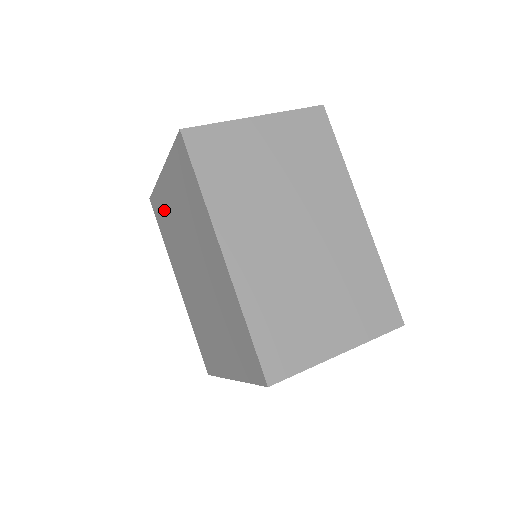
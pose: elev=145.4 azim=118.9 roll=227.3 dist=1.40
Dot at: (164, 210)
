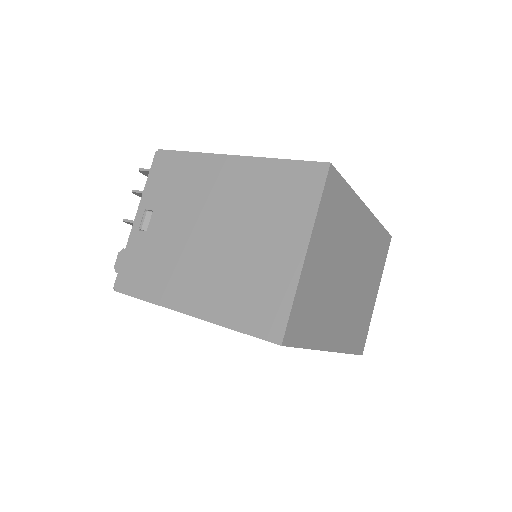
Dot at: occluded
